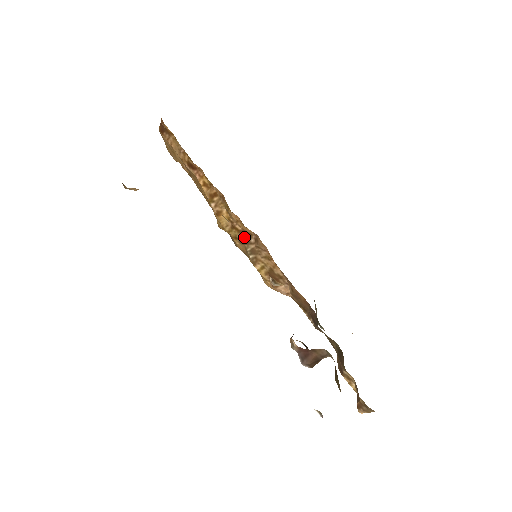
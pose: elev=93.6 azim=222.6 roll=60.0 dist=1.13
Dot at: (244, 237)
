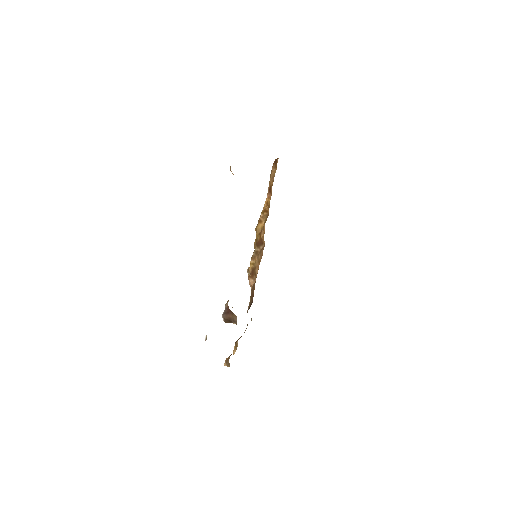
Dot at: (260, 242)
